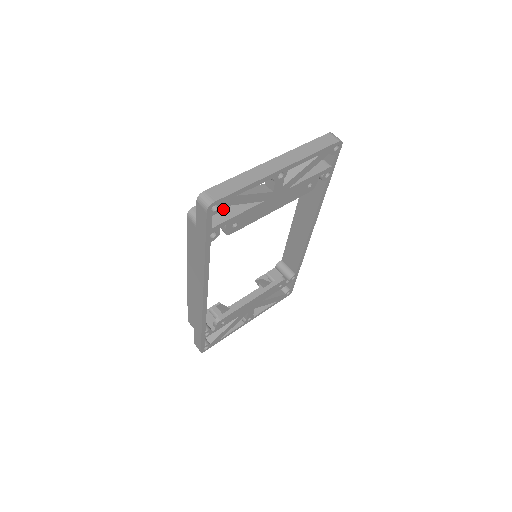
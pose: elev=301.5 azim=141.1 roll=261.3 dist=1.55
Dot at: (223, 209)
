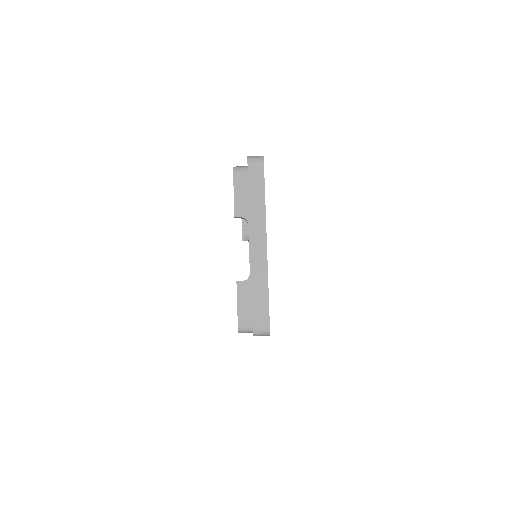
Dot at: occluded
